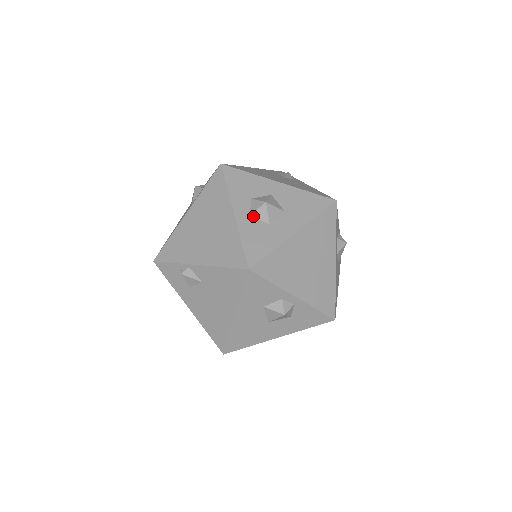
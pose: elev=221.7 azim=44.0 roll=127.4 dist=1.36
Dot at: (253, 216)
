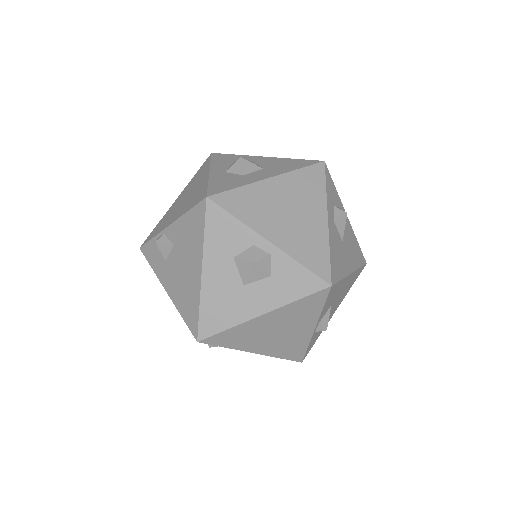
Dot at: (228, 172)
